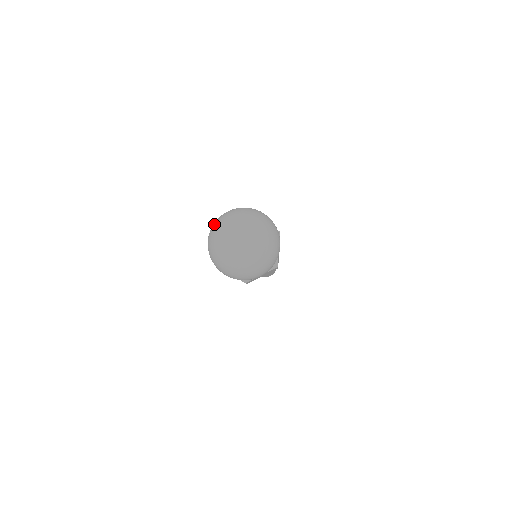
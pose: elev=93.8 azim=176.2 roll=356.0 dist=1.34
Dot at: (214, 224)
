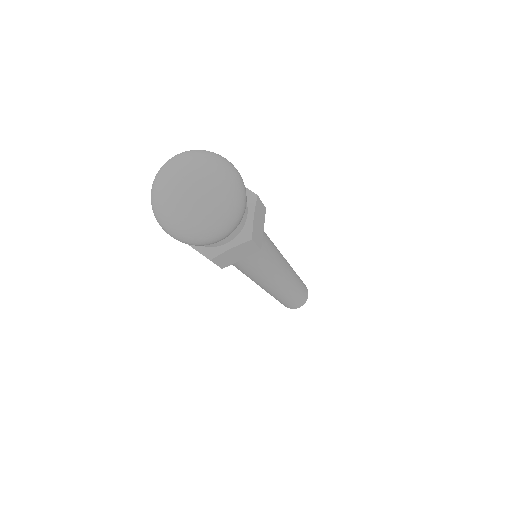
Dot at: occluded
